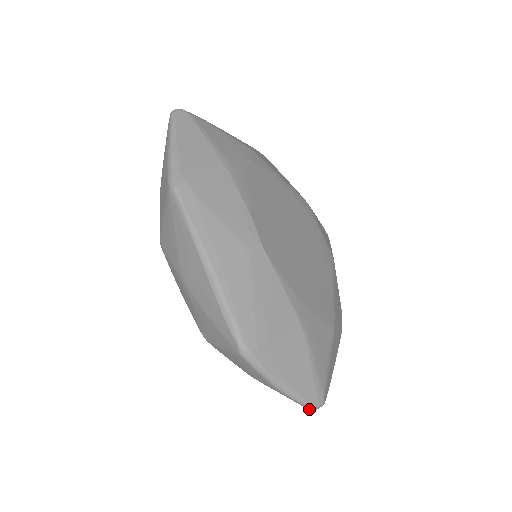
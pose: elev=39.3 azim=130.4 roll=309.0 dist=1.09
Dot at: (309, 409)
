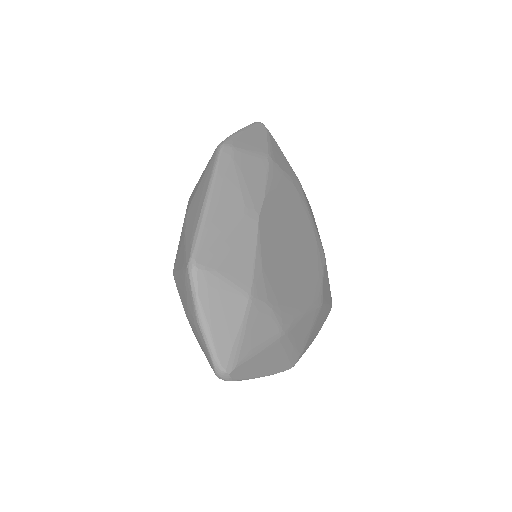
Dot at: (215, 369)
